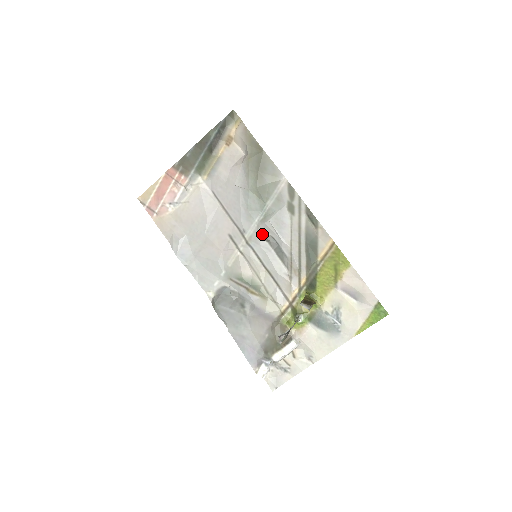
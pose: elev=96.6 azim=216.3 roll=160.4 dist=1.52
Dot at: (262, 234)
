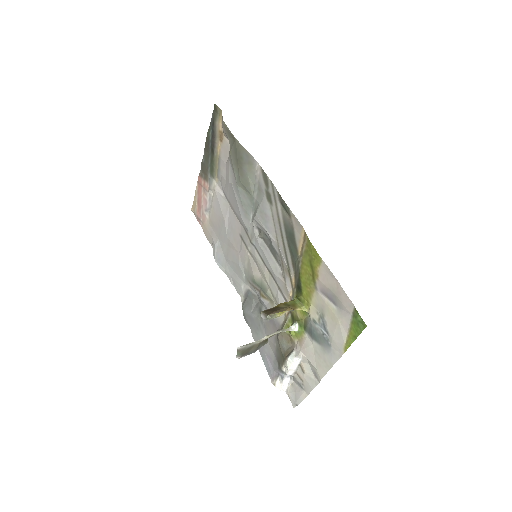
Dot at: (258, 231)
